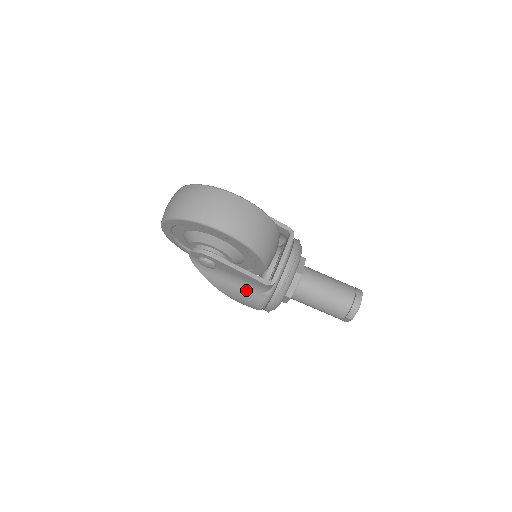
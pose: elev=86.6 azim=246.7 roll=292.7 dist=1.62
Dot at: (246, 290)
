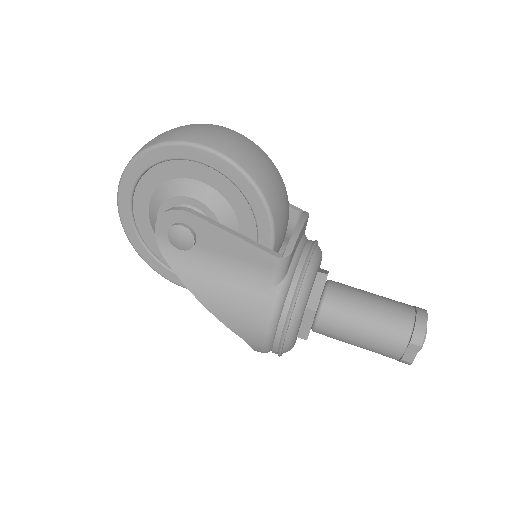
Dot at: (244, 288)
